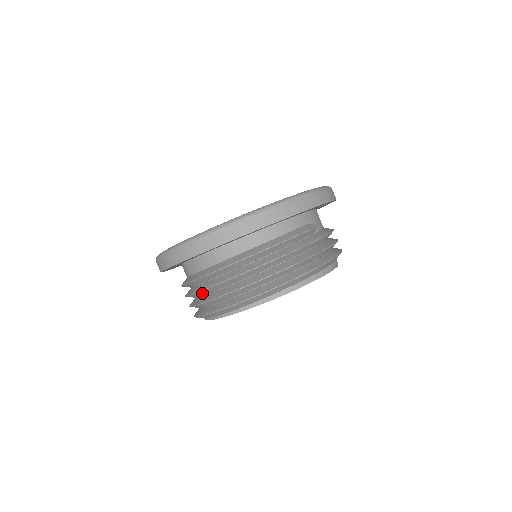
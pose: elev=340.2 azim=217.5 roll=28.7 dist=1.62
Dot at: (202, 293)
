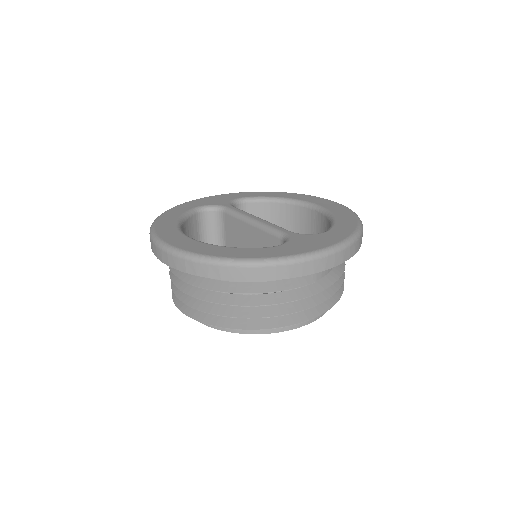
Dot at: occluded
